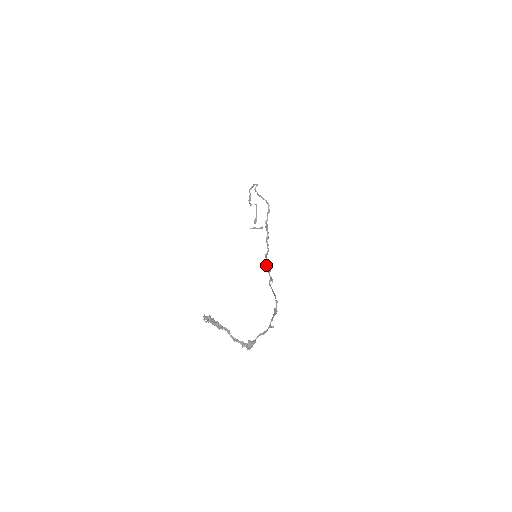
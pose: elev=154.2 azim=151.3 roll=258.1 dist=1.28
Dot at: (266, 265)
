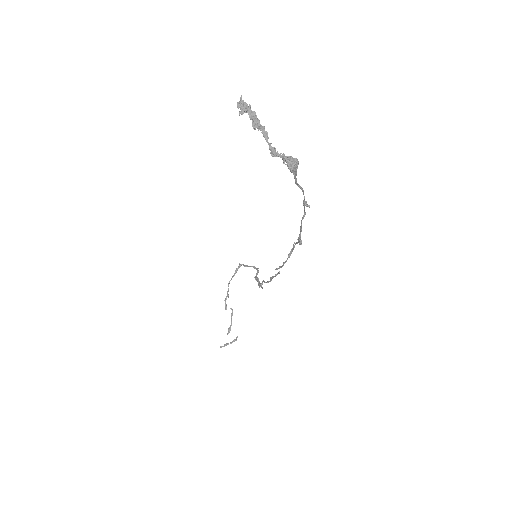
Dot at: (264, 281)
